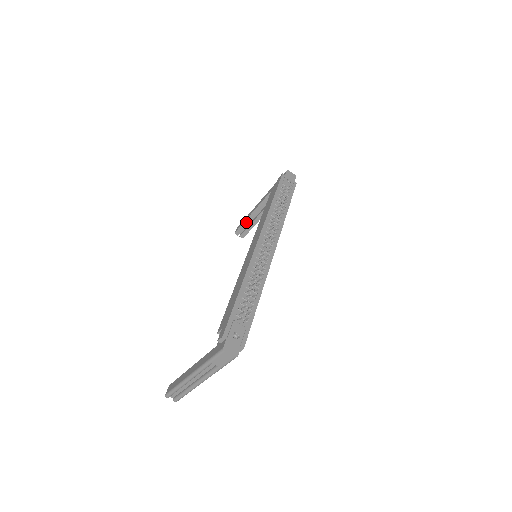
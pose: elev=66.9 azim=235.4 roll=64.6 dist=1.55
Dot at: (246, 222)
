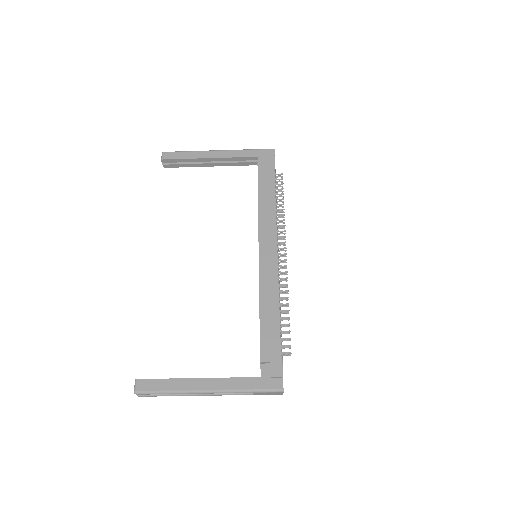
Dot at: (187, 160)
